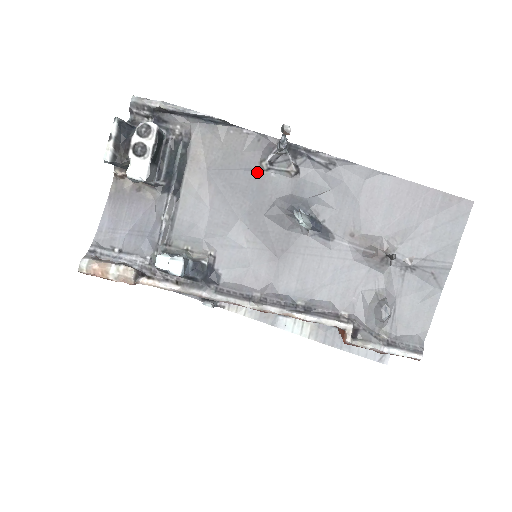
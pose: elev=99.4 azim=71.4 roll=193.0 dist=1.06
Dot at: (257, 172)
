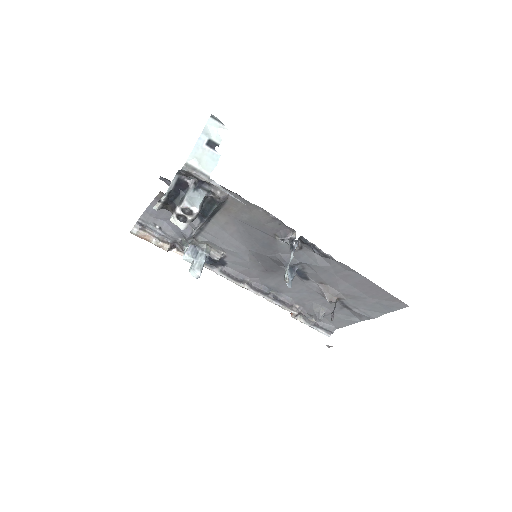
Dot at: (271, 237)
